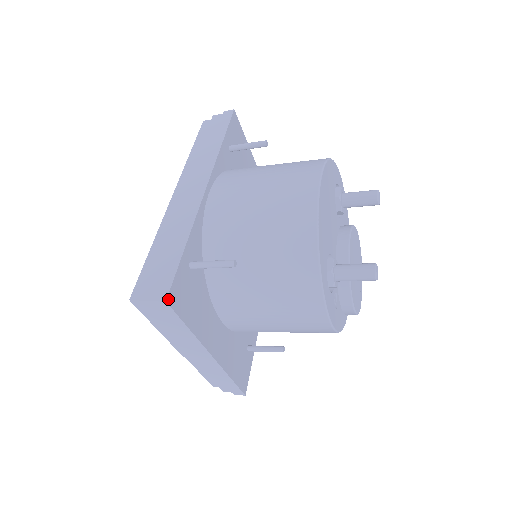
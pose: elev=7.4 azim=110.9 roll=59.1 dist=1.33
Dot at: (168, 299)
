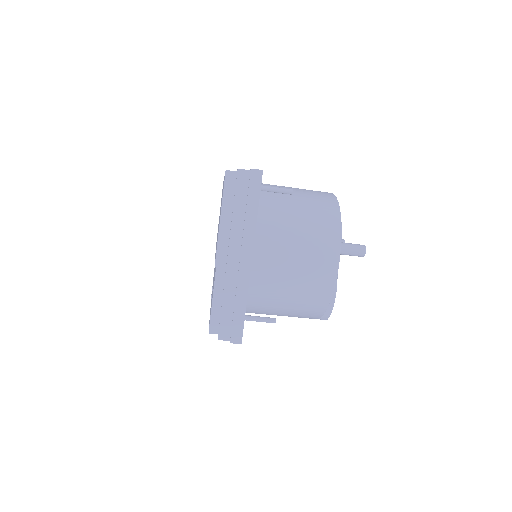
Dot at: (262, 172)
